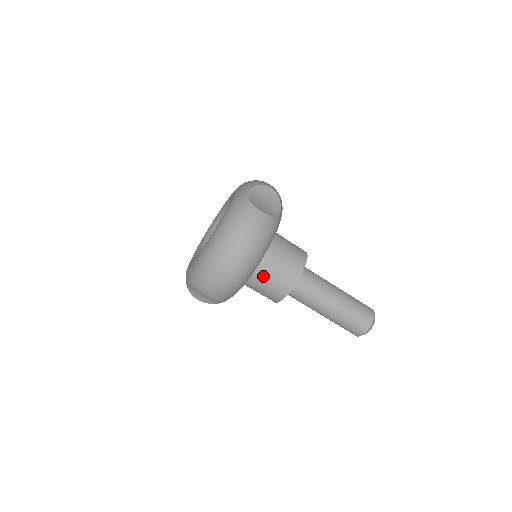
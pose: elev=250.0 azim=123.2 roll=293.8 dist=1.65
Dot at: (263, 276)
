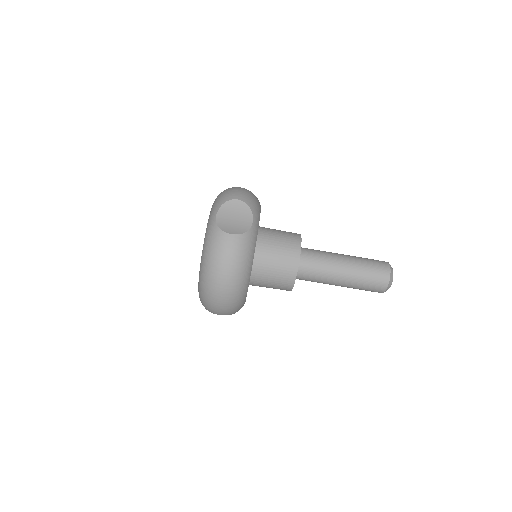
Dot at: (264, 279)
